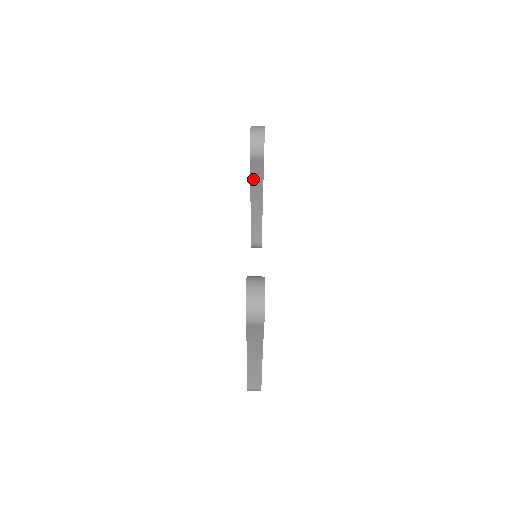
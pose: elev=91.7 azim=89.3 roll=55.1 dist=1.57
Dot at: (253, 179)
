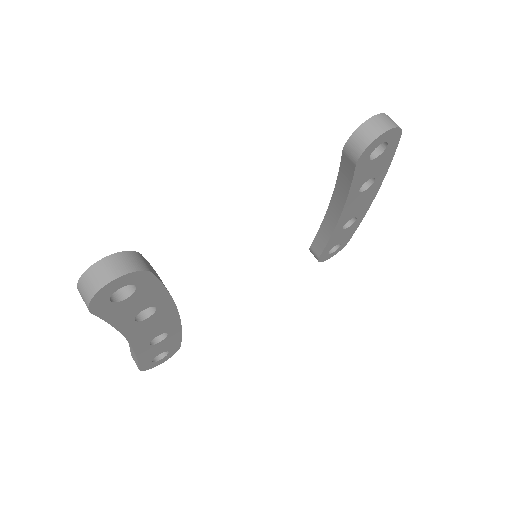
Dot at: (340, 179)
